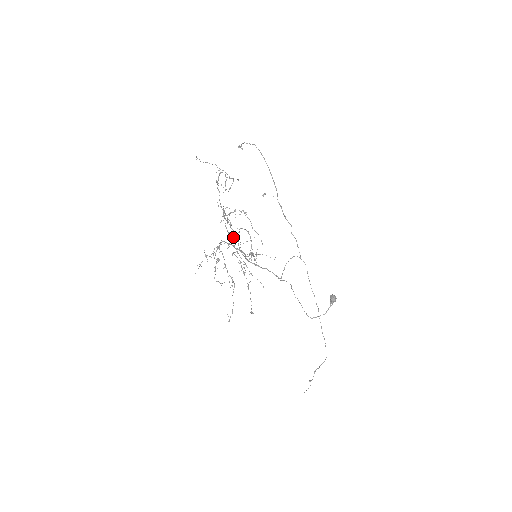
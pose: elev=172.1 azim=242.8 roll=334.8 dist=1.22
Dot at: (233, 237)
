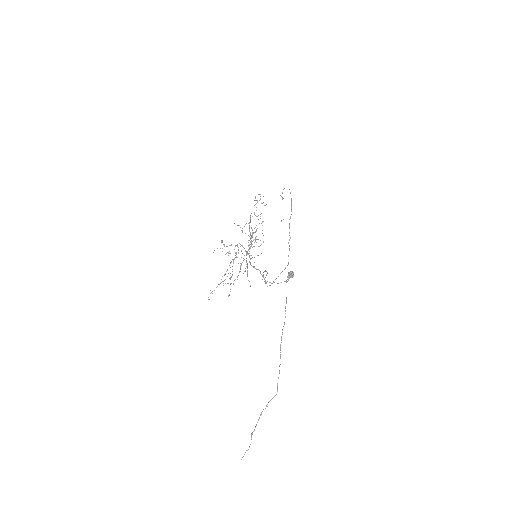
Dot at: (249, 247)
